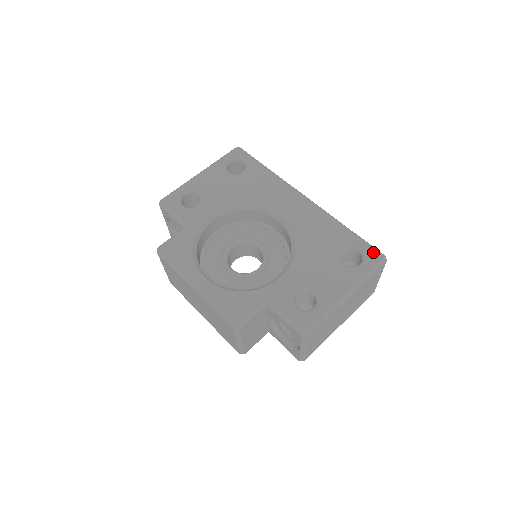
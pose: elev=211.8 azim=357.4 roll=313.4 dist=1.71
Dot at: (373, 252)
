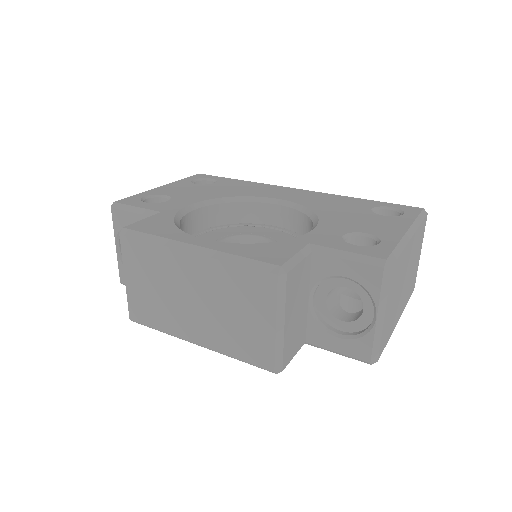
Dot at: (408, 207)
